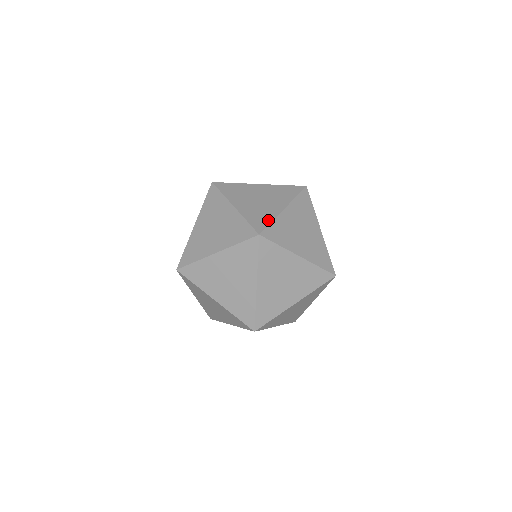
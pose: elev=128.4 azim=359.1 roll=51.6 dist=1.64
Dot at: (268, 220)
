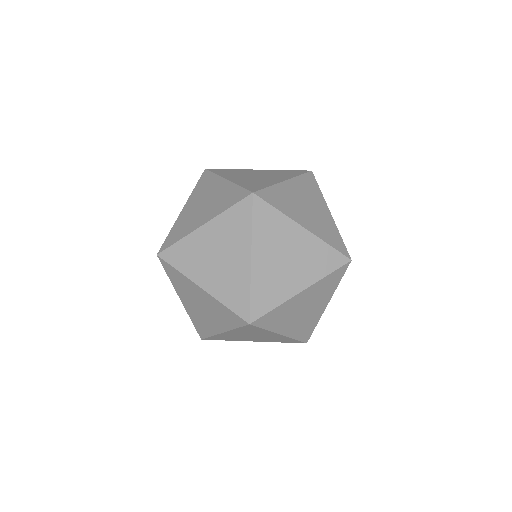
Dot at: (265, 185)
